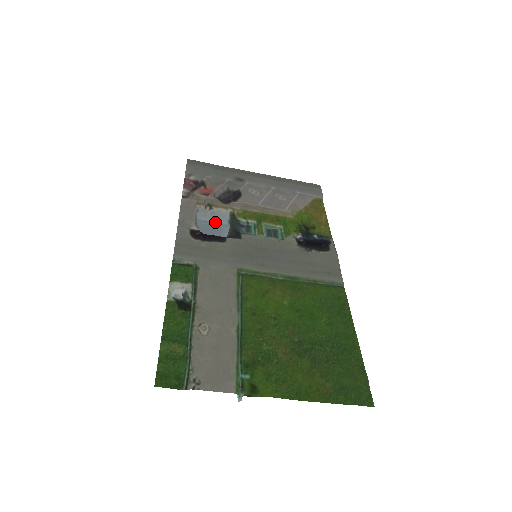
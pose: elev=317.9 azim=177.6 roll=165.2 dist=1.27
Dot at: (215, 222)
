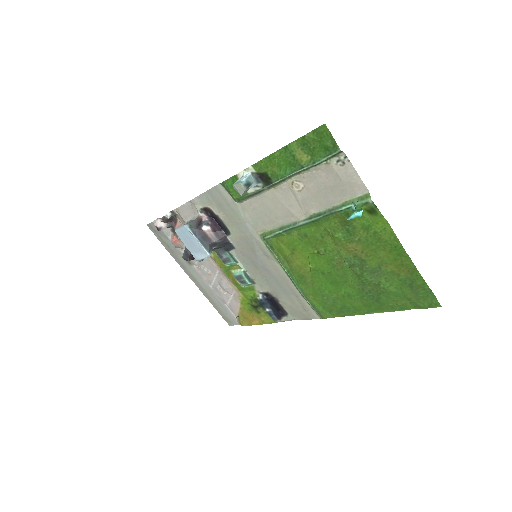
Dot at: (188, 249)
